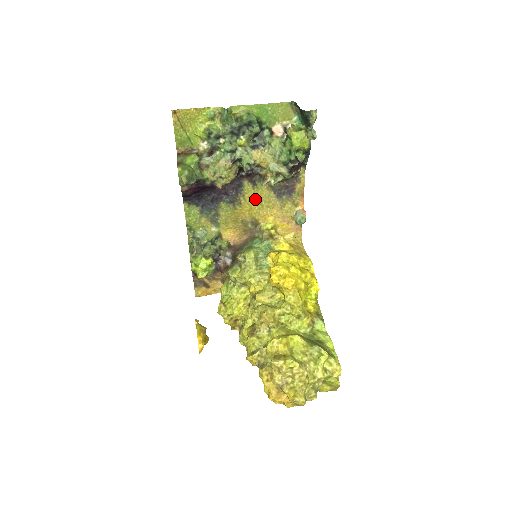
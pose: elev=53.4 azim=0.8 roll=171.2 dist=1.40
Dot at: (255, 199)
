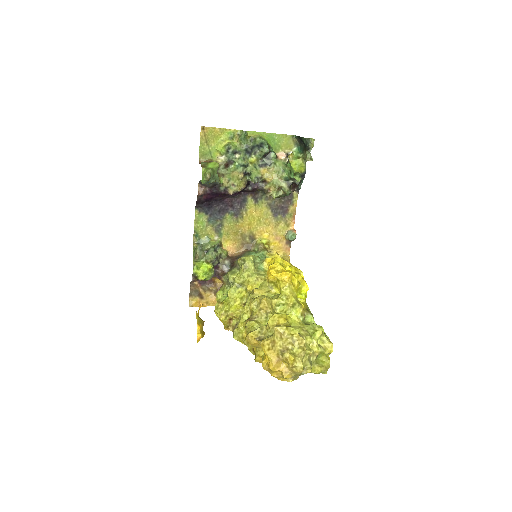
Dot at: (255, 215)
